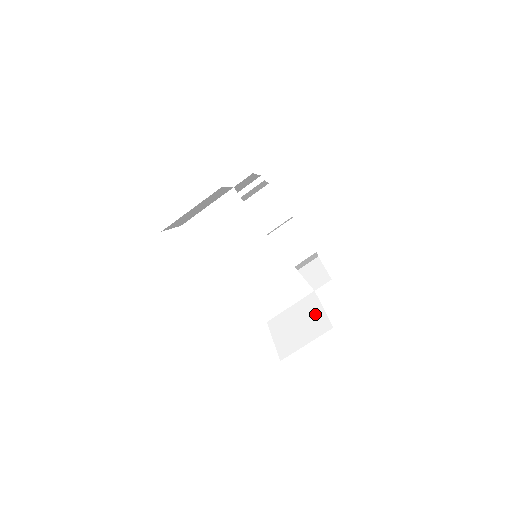
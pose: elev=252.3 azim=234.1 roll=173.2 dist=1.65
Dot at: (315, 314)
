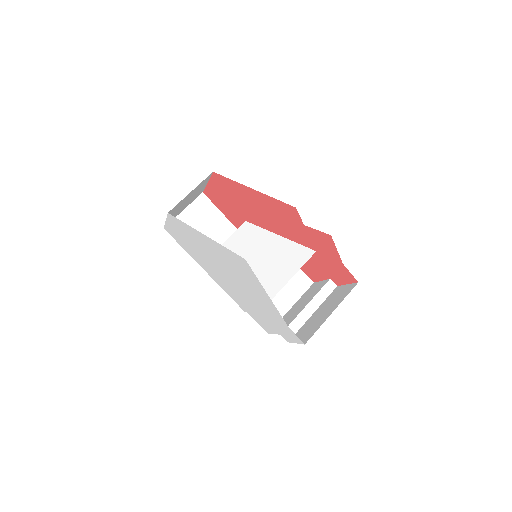
Dot at: occluded
